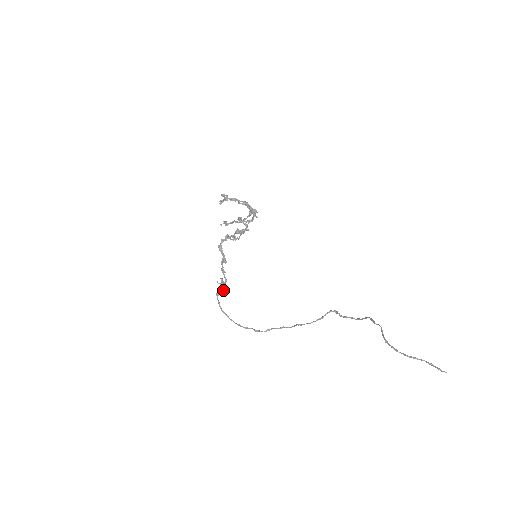
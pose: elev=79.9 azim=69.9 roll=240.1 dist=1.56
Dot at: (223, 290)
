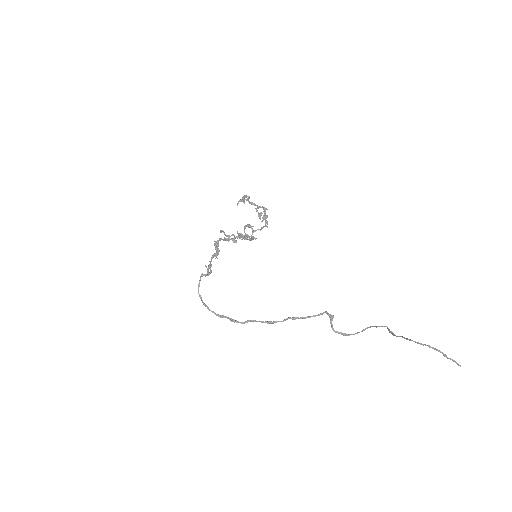
Dot at: (208, 275)
